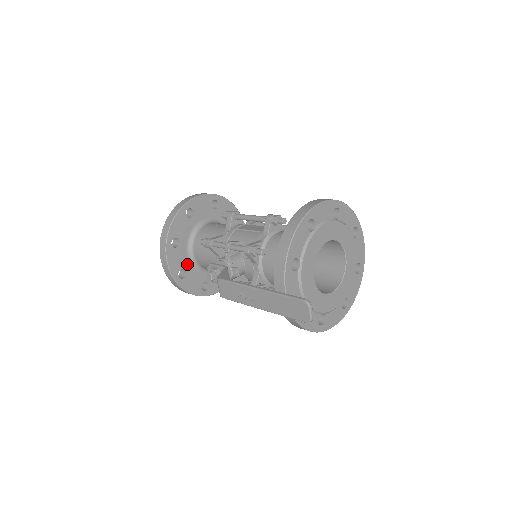
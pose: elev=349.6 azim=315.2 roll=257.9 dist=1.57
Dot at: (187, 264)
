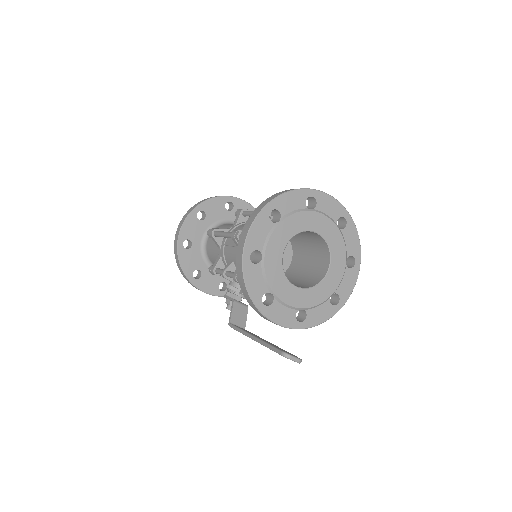
Dot at: (220, 277)
